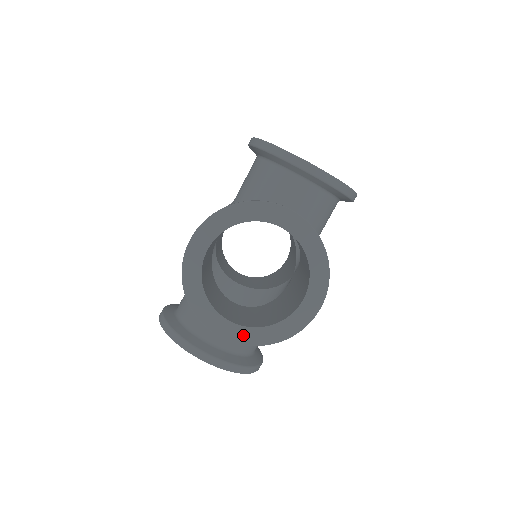
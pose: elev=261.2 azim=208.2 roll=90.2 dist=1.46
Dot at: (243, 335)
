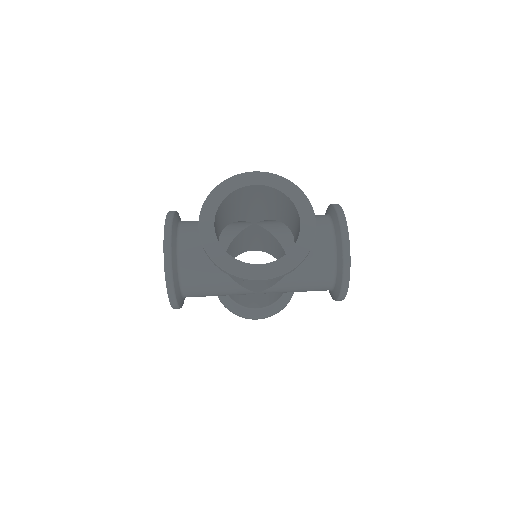
Dot at: (209, 239)
